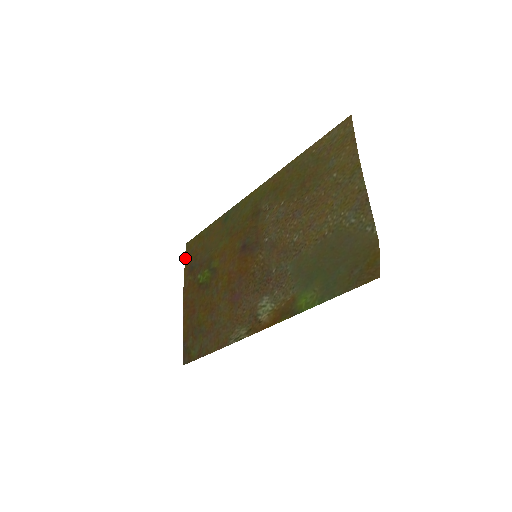
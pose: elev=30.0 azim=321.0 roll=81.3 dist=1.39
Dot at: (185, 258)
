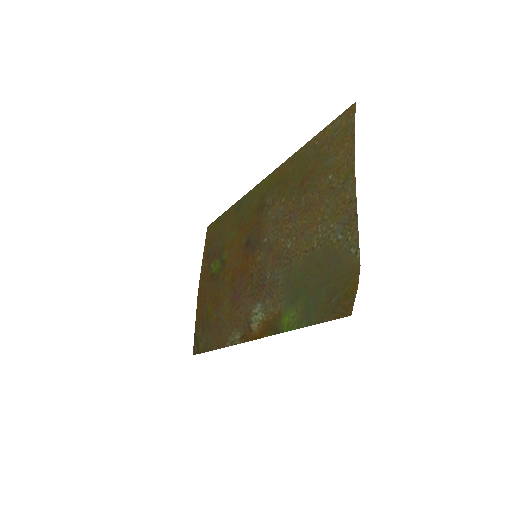
Dot at: (205, 242)
